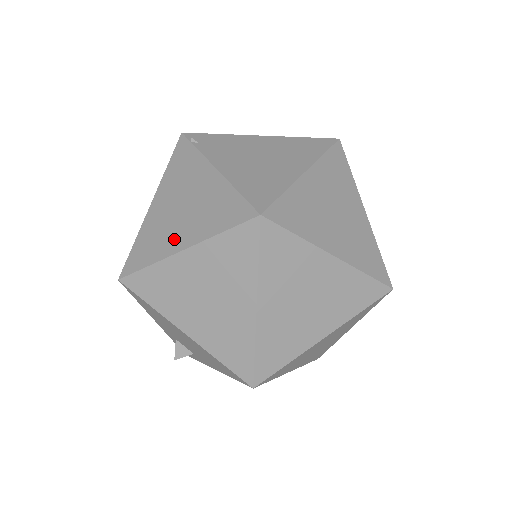
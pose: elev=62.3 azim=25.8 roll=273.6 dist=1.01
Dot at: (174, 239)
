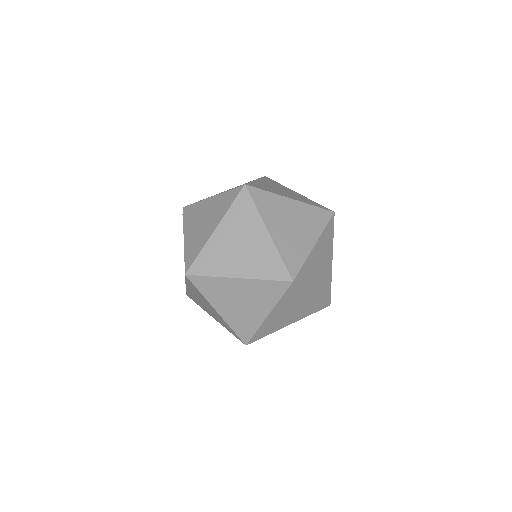
Dot at: occluded
